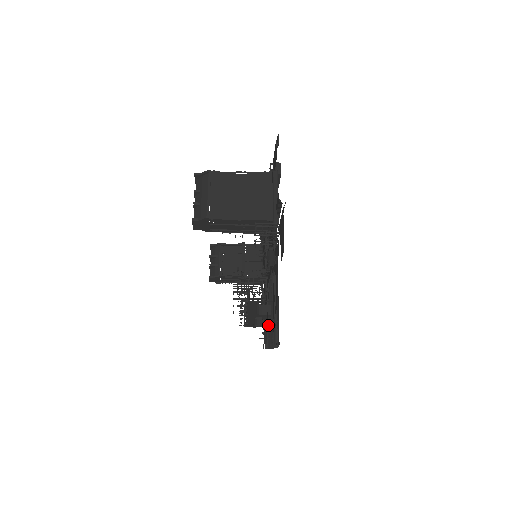
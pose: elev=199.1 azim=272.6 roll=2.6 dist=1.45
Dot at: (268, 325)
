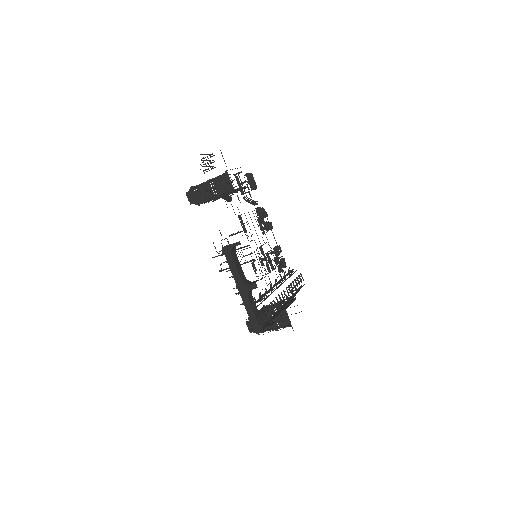
Dot at: occluded
